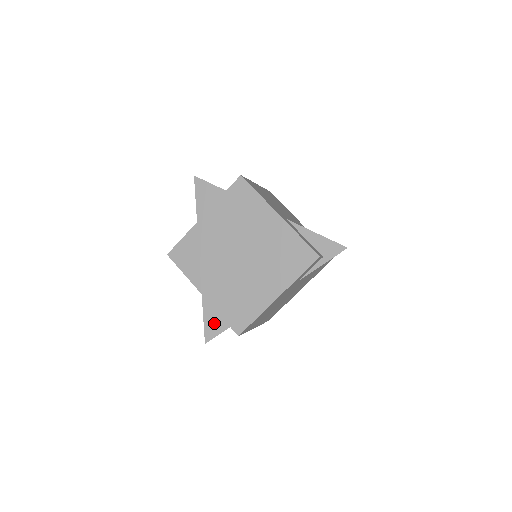
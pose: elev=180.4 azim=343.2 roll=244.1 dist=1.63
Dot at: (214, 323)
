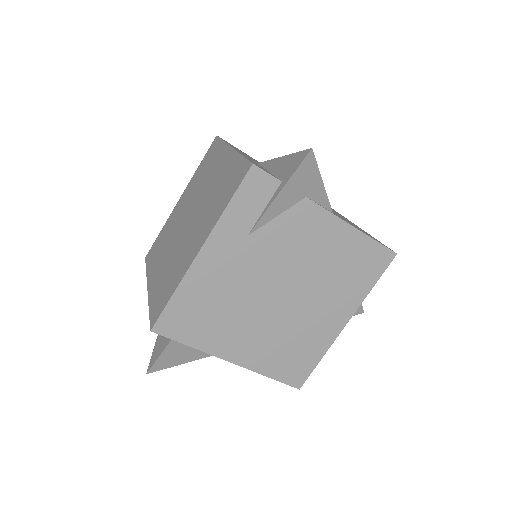
Dot at: (162, 339)
